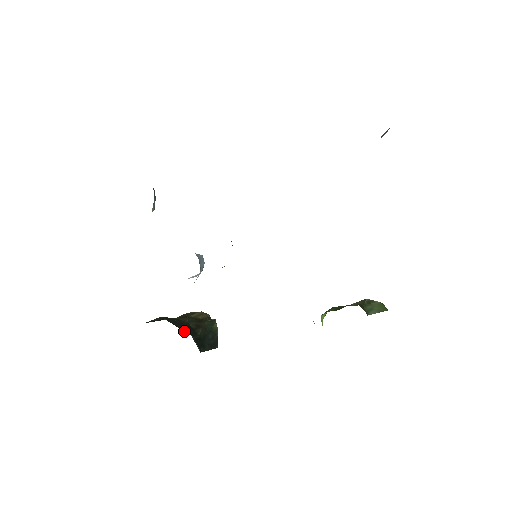
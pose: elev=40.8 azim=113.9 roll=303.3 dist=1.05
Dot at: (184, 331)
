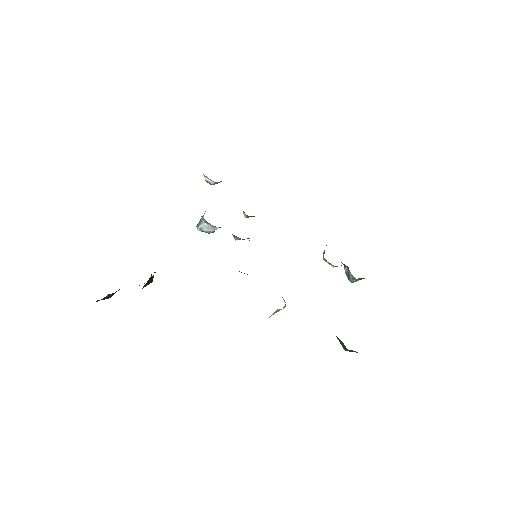
Dot at: occluded
